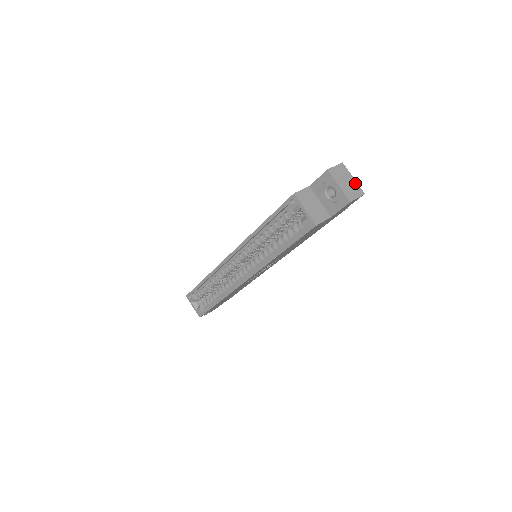
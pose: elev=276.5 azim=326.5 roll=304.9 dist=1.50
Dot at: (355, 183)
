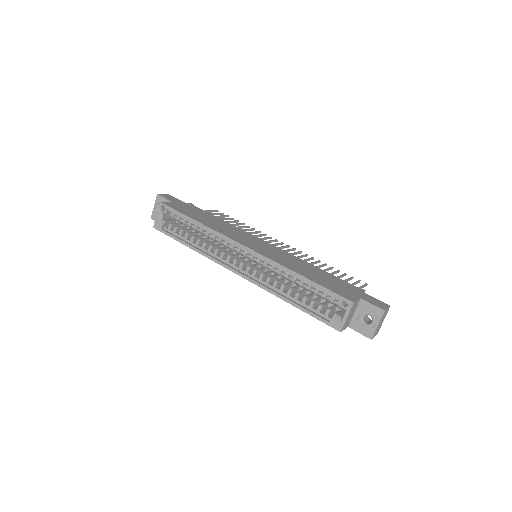
Dot at: occluded
